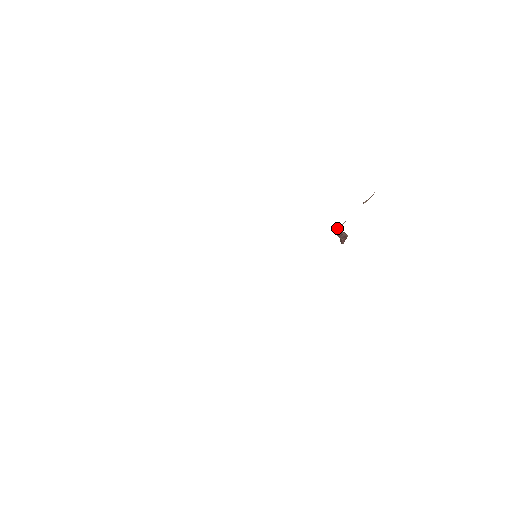
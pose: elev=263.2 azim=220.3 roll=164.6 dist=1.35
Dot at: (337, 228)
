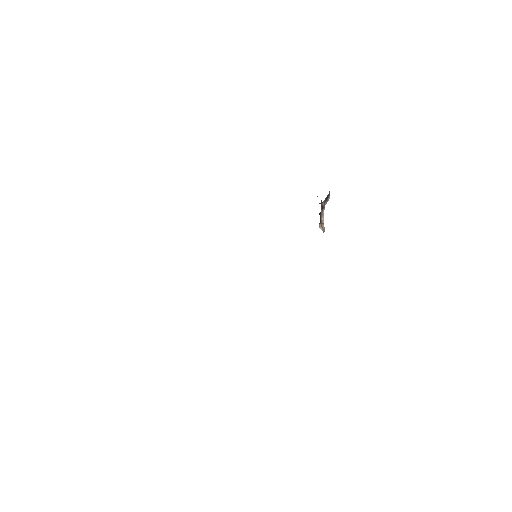
Dot at: (320, 225)
